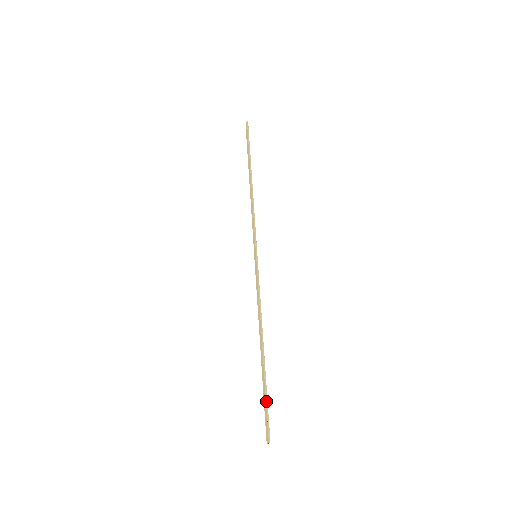
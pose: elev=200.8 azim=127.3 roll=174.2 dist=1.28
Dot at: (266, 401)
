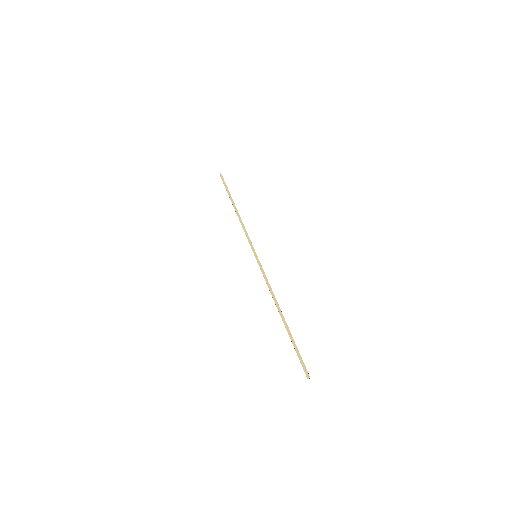
Dot at: occluded
